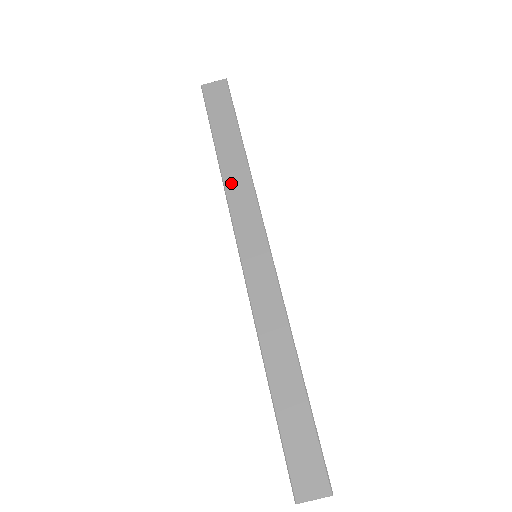
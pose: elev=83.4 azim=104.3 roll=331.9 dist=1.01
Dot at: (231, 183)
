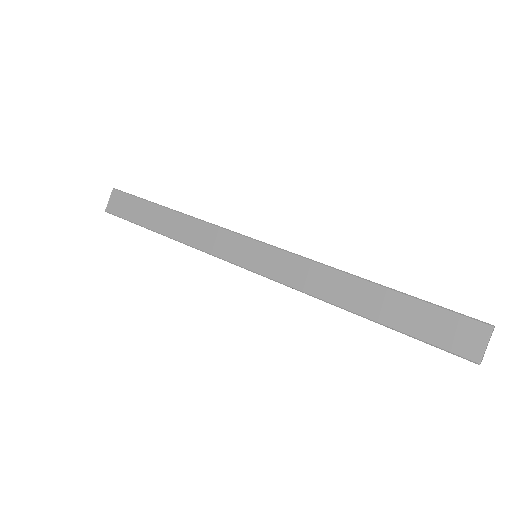
Dot at: (187, 237)
